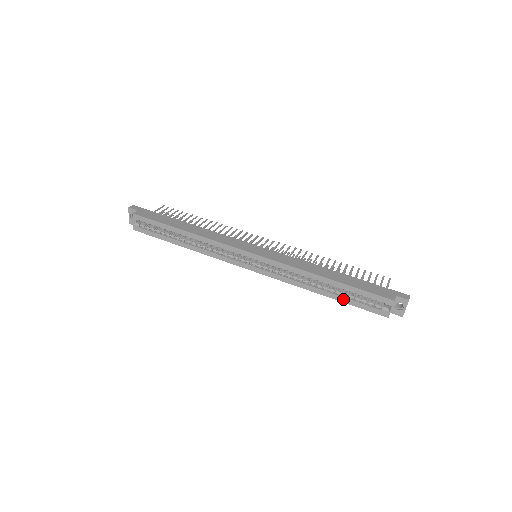
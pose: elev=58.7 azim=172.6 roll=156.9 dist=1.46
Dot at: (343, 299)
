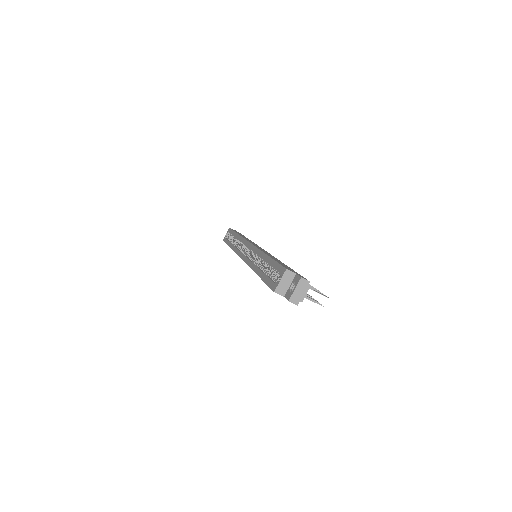
Dot at: (263, 275)
